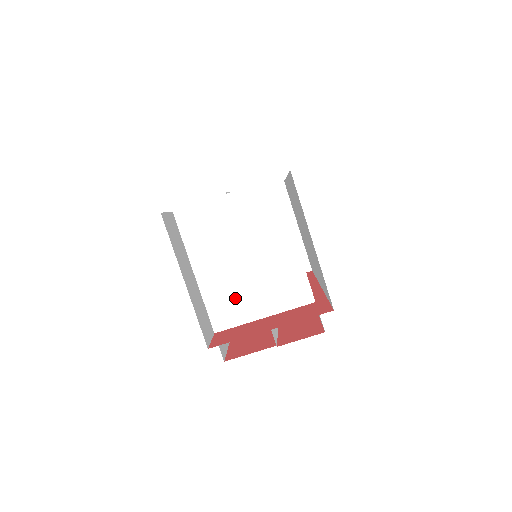
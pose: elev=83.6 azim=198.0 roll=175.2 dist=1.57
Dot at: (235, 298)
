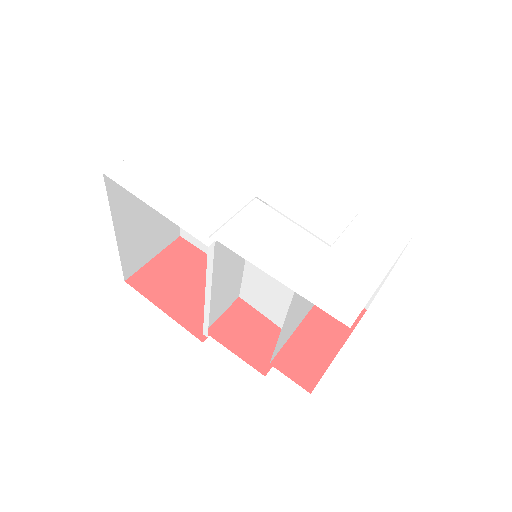
Dot at: occluded
